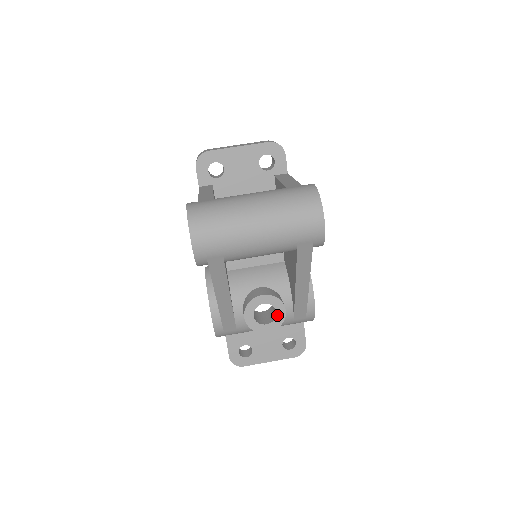
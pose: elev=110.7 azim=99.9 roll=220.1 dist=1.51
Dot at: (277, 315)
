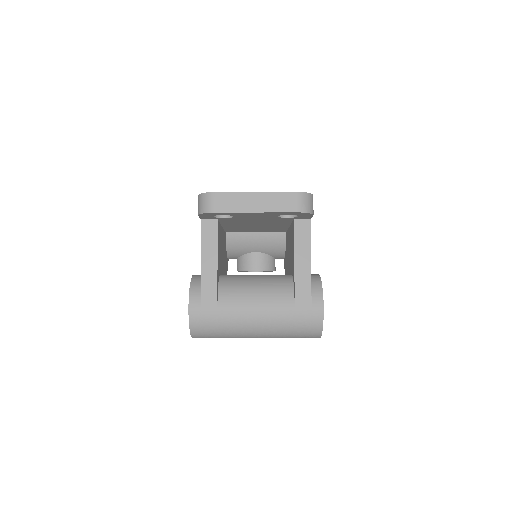
Dot at: occluded
